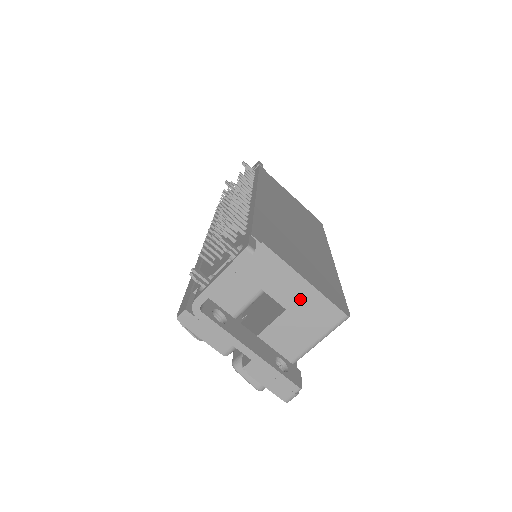
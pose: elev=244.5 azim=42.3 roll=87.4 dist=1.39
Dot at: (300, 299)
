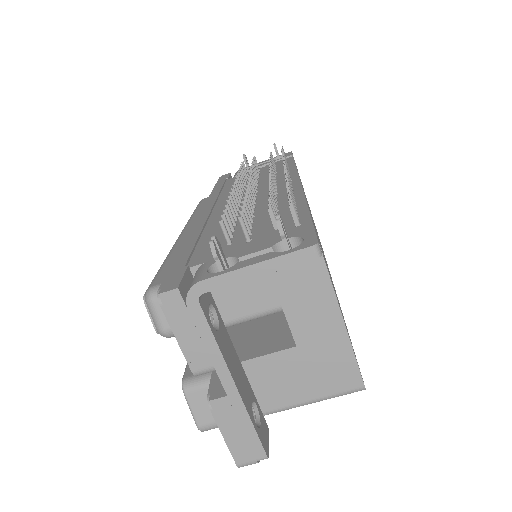
Dot at: (322, 341)
